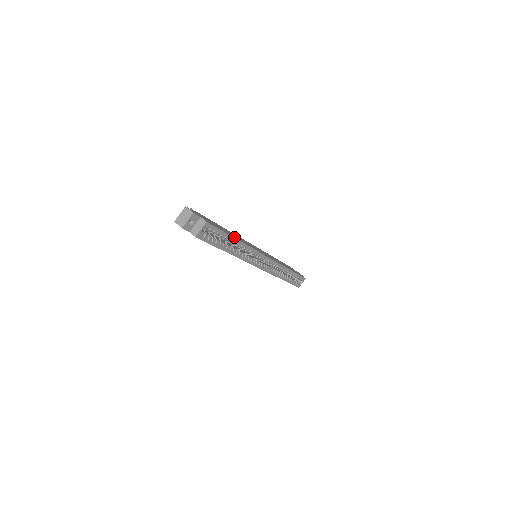
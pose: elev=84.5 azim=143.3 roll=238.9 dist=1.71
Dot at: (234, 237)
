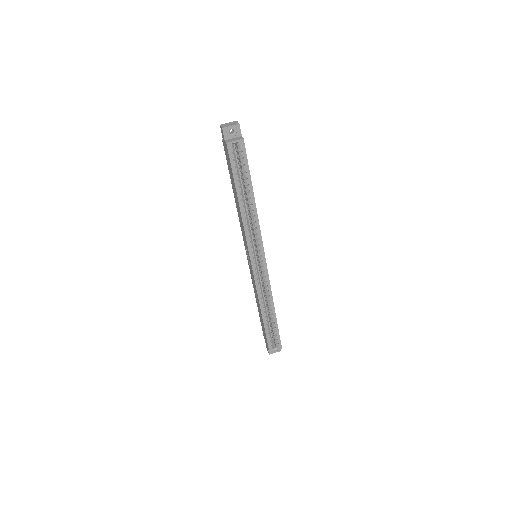
Dot at: (253, 192)
